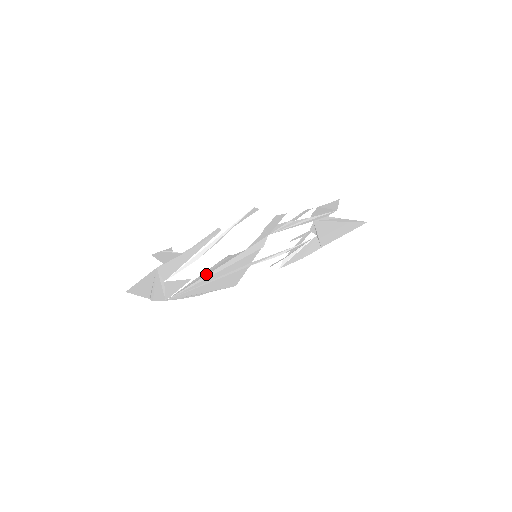
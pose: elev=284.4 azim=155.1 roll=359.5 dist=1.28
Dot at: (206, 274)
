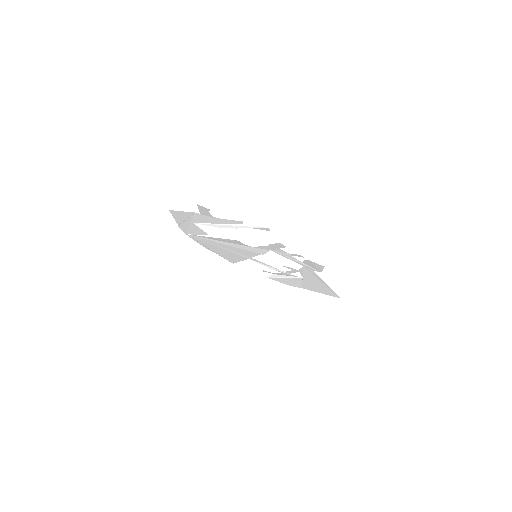
Dot at: (220, 240)
